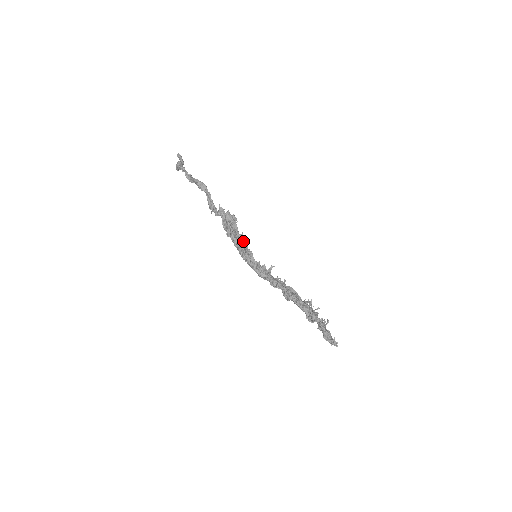
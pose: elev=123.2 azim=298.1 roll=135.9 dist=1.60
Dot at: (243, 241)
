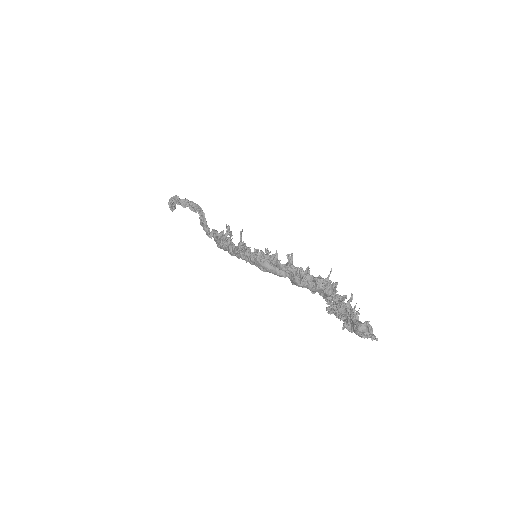
Dot at: occluded
